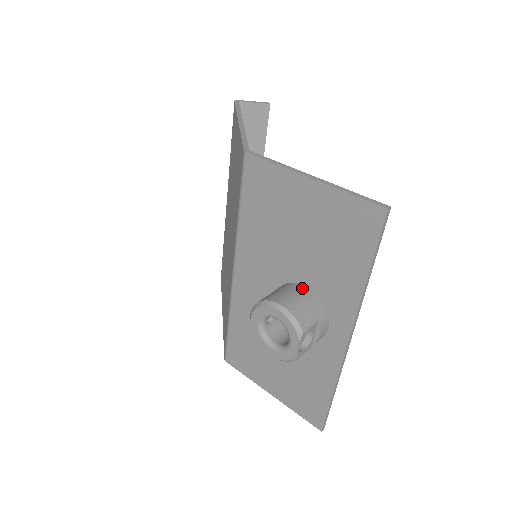
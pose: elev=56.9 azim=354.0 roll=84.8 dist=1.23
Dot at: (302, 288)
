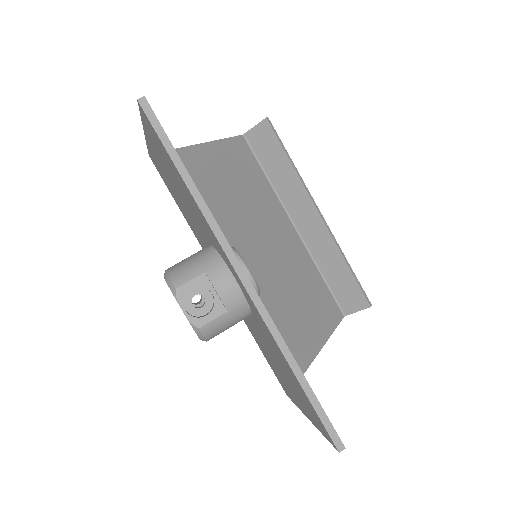
Dot at: (204, 248)
